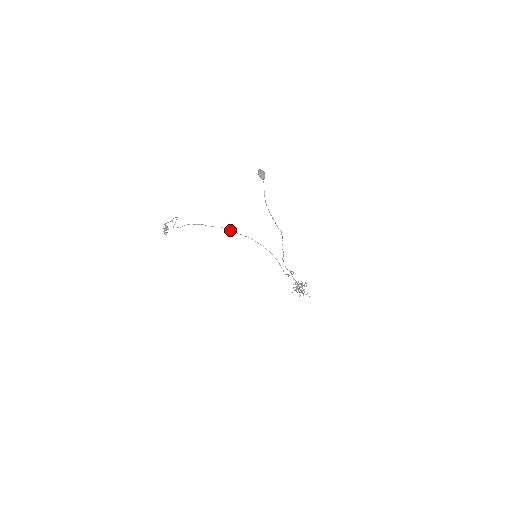
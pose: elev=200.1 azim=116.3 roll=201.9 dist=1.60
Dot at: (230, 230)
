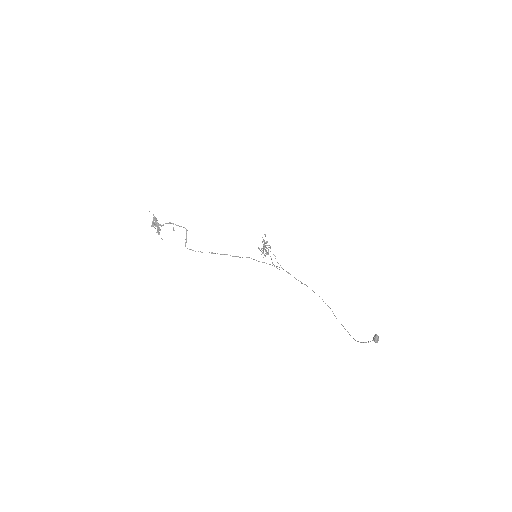
Dot at: occluded
